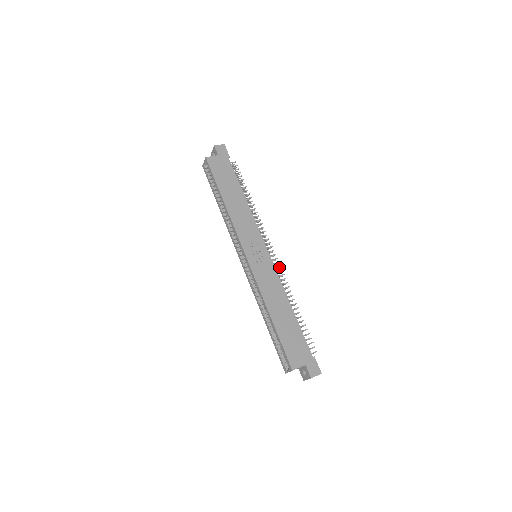
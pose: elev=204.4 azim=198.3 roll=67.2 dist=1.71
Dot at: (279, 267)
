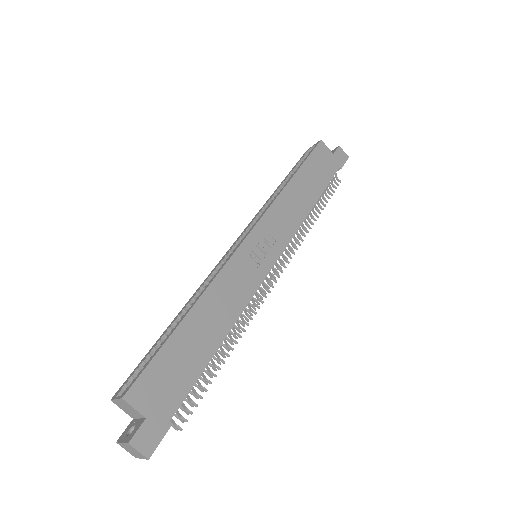
Dot at: (264, 296)
